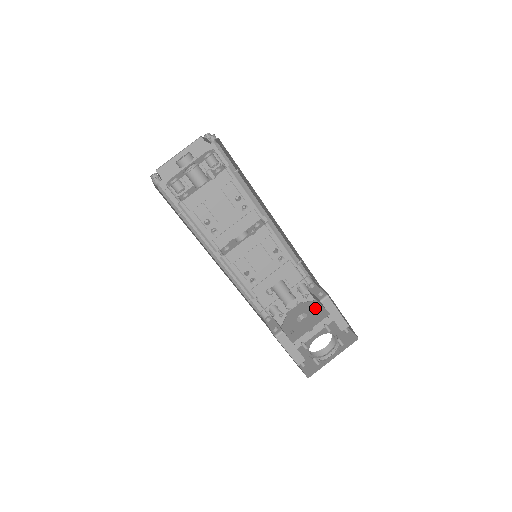
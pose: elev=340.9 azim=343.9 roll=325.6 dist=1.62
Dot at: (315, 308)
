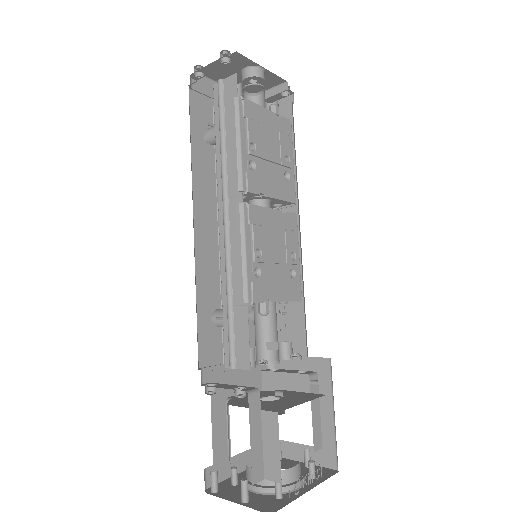
Dot at: (288, 392)
